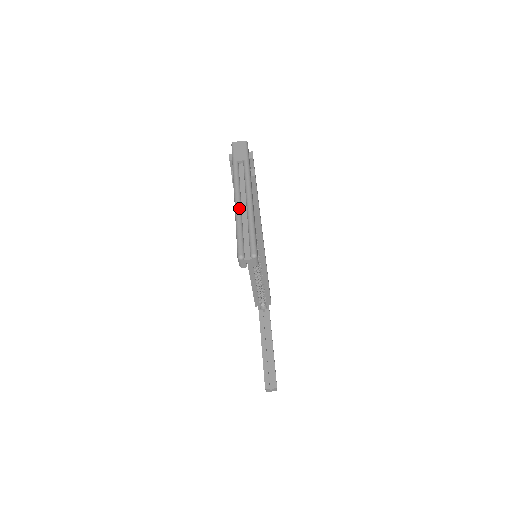
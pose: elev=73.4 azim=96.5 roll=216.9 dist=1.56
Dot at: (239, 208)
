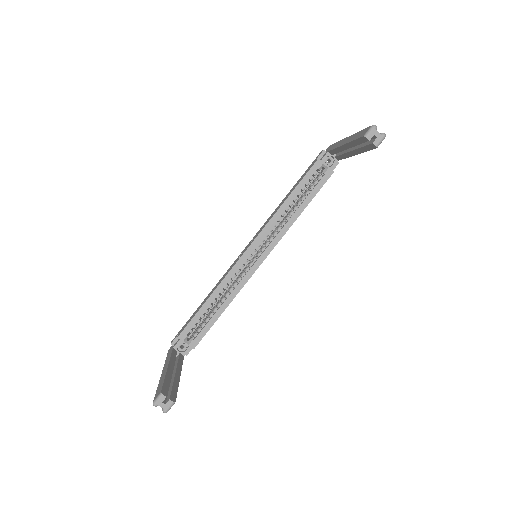
Dot at: occluded
